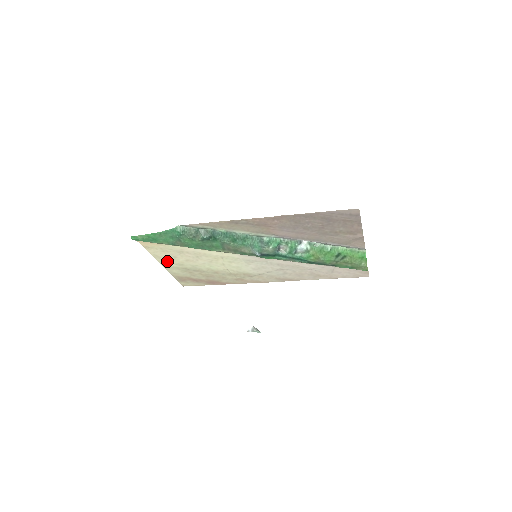
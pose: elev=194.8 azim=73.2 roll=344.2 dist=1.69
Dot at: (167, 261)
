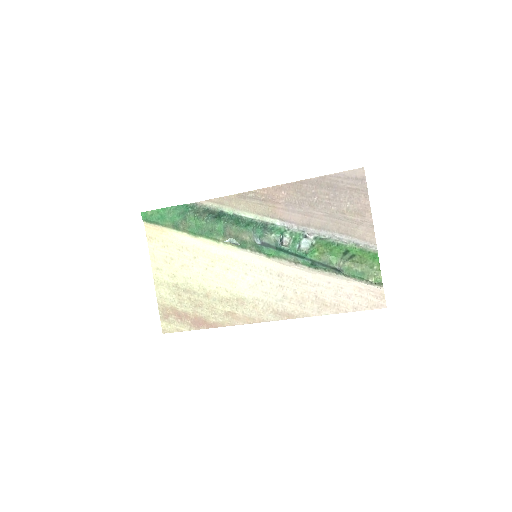
Dot at: (161, 269)
